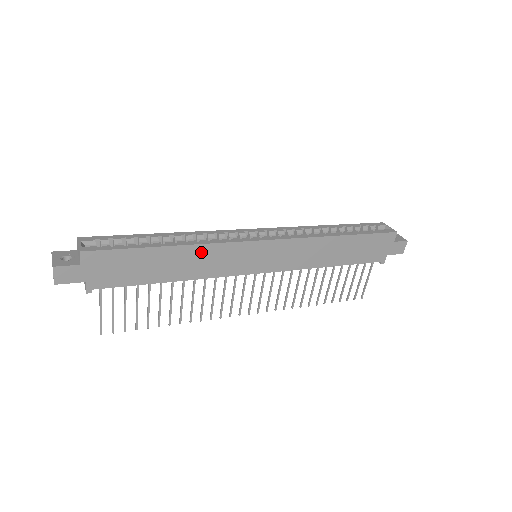
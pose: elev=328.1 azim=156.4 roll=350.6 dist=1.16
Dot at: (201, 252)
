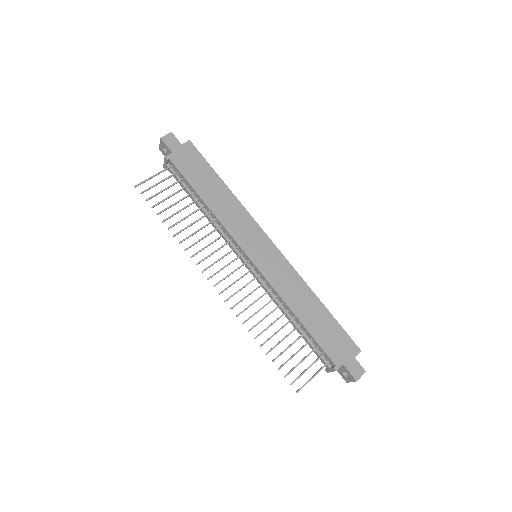
Dot at: (235, 206)
